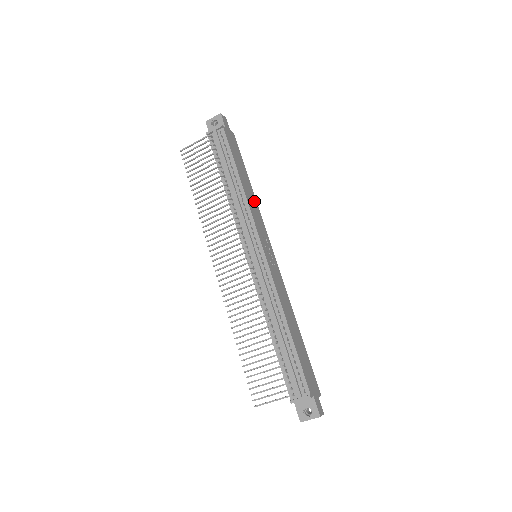
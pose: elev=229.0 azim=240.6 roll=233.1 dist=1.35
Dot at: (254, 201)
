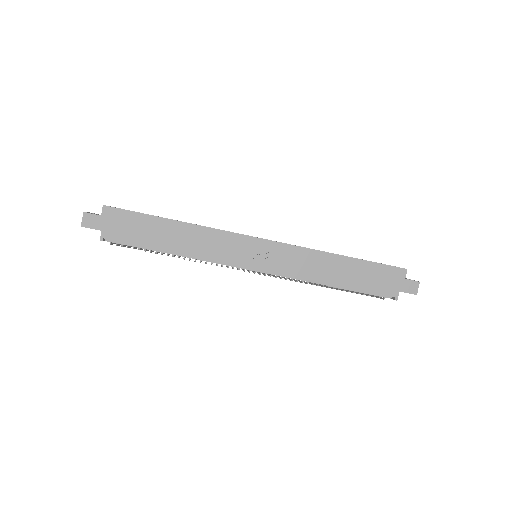
Dot at: (197, 234)
